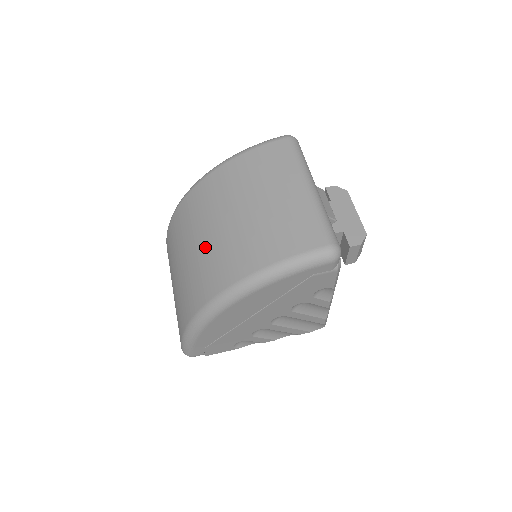
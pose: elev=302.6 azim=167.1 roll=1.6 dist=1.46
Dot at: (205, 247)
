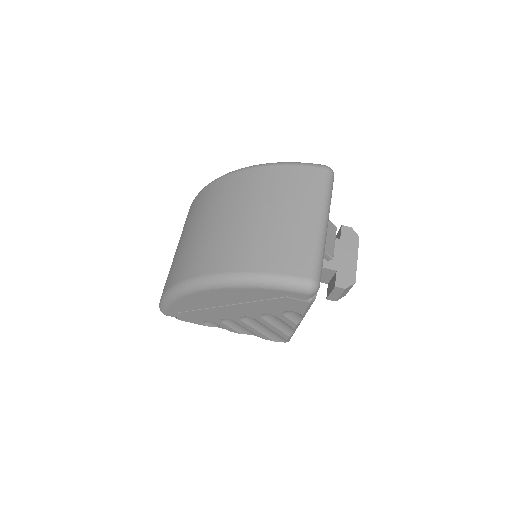
Dot at: (213, 230)
